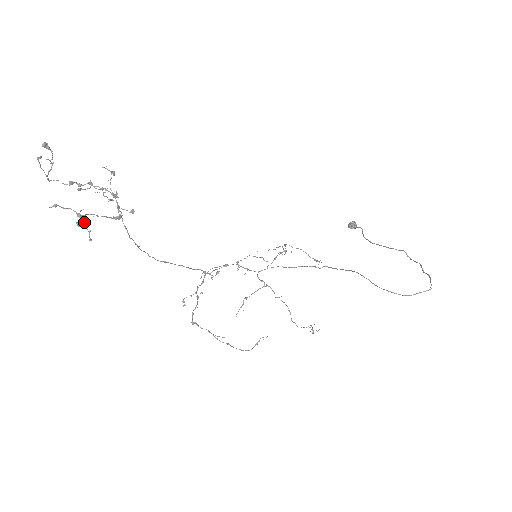
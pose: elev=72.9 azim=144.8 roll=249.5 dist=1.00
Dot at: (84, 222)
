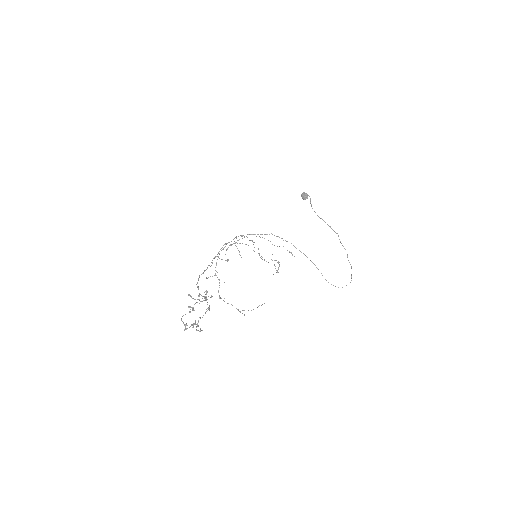
Dot at: (200, 328)
